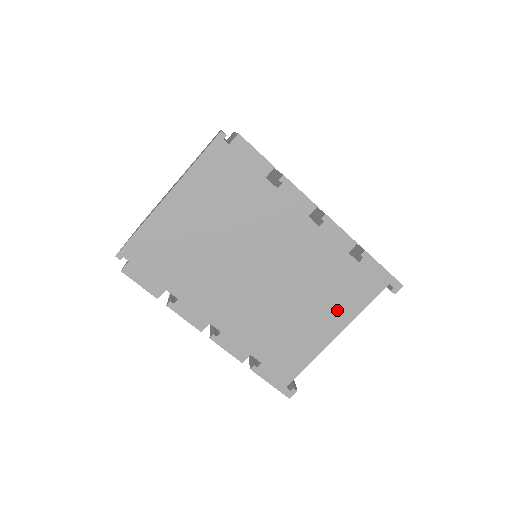
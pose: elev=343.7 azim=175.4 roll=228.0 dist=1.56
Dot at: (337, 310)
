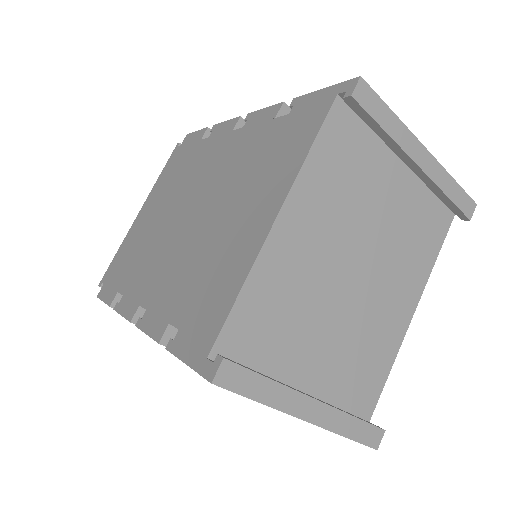
Dot at: (272, 183)
